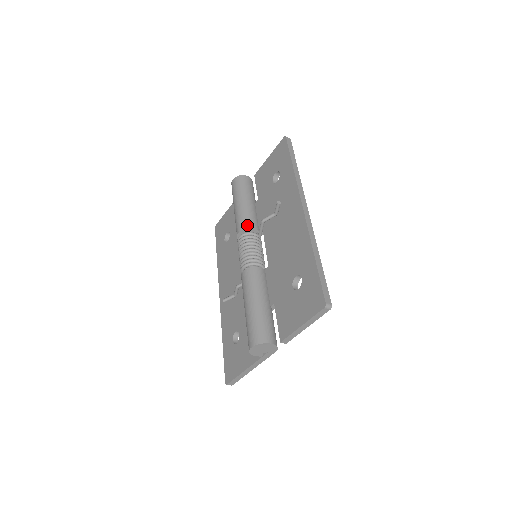
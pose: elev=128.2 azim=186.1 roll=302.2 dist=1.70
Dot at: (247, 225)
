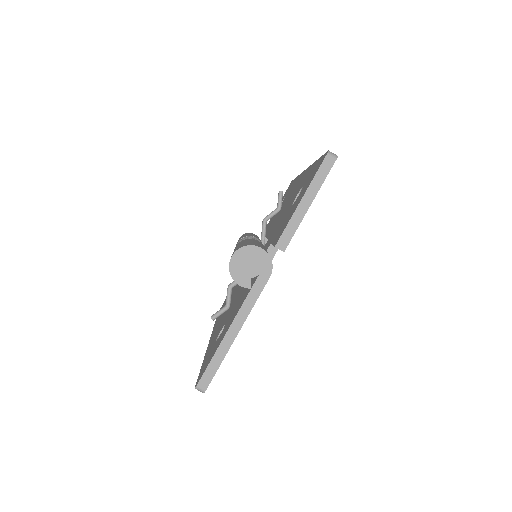
Dot at: occluded
